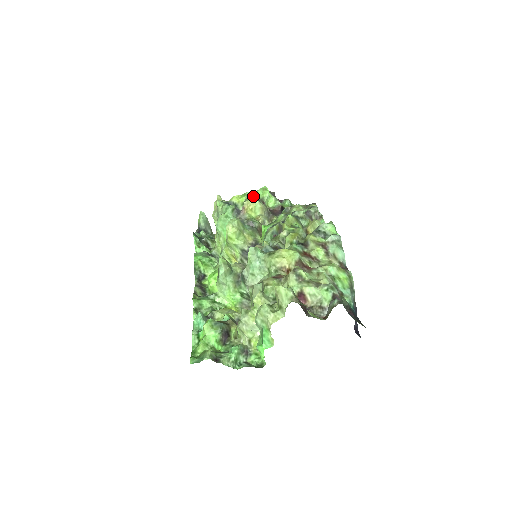
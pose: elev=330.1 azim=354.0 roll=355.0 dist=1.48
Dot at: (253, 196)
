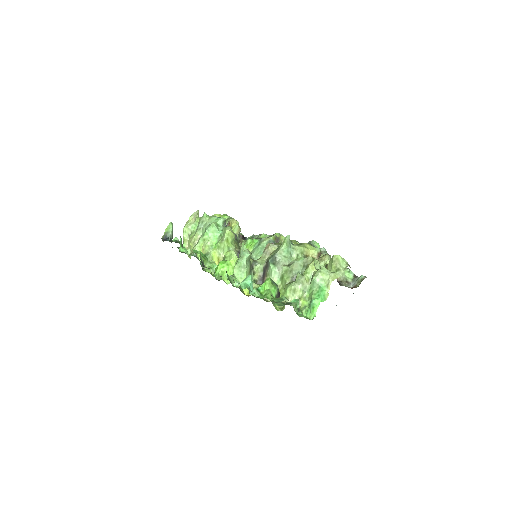
Dot at: occluded
